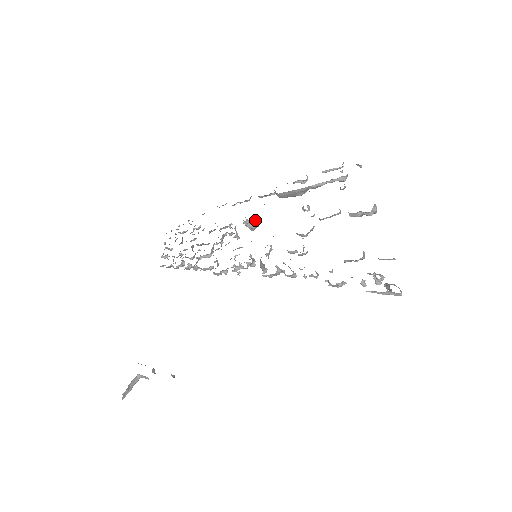
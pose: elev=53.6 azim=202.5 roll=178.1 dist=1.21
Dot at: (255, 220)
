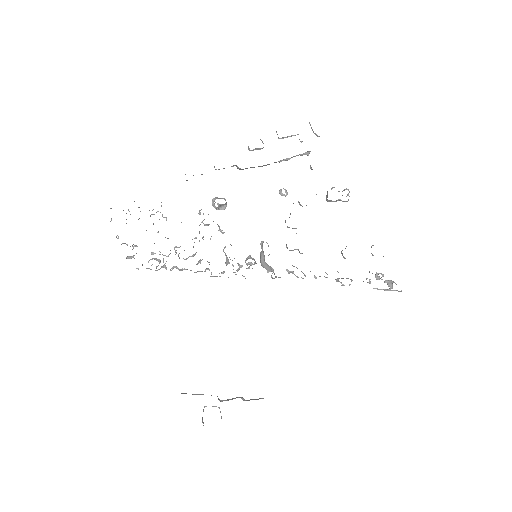
Dot at: (226, 203)
